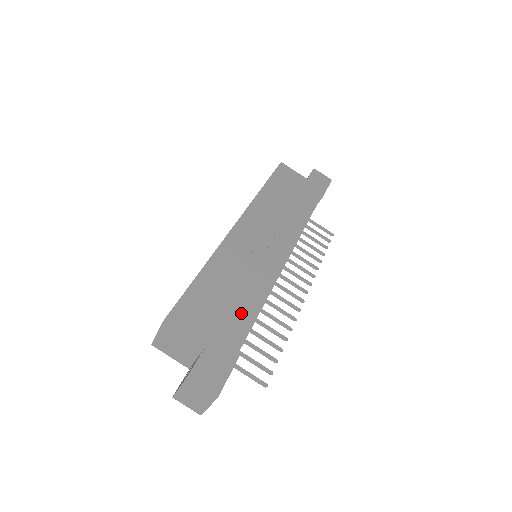
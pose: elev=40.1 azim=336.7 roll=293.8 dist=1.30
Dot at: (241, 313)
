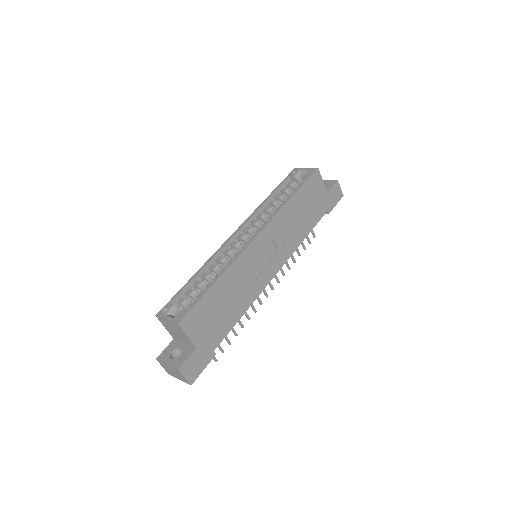
Dot at: (229, 322)
